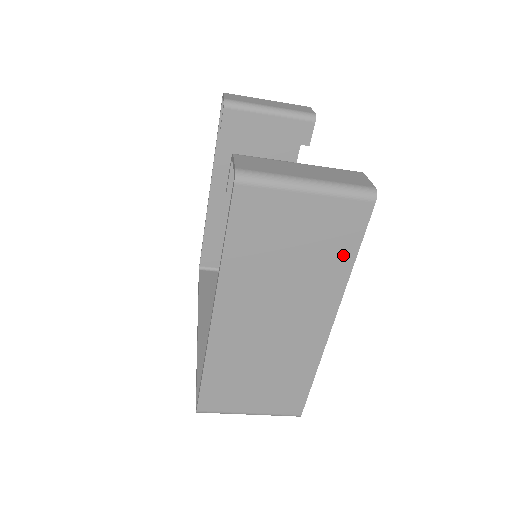
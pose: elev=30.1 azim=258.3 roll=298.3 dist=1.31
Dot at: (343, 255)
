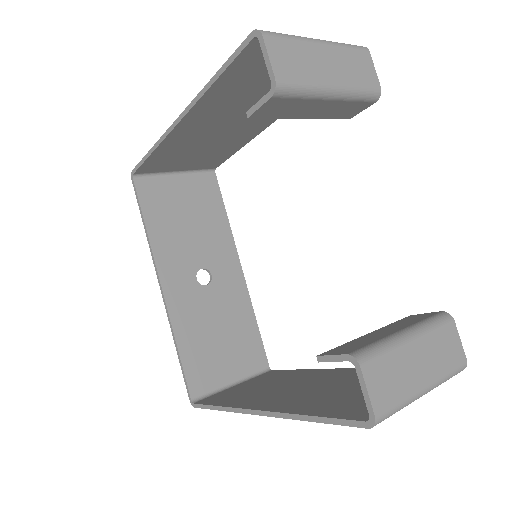
Dot at: occluded
